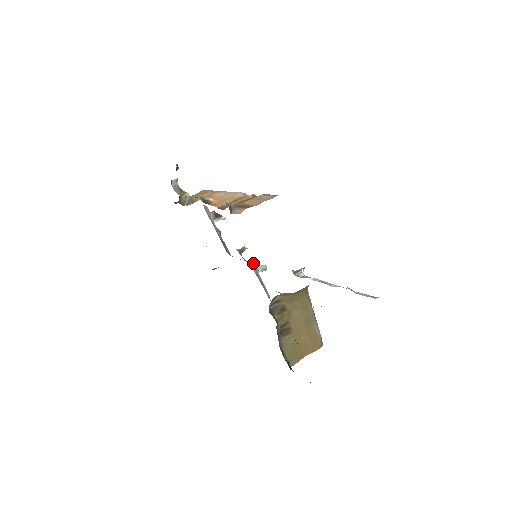
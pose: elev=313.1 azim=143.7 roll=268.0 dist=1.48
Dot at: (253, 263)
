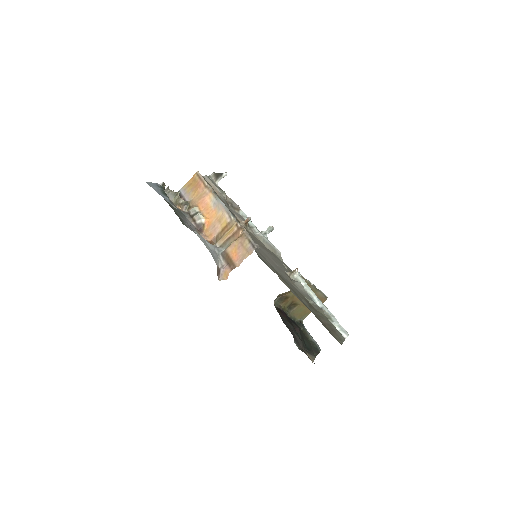
Dot at: (259, 233)
